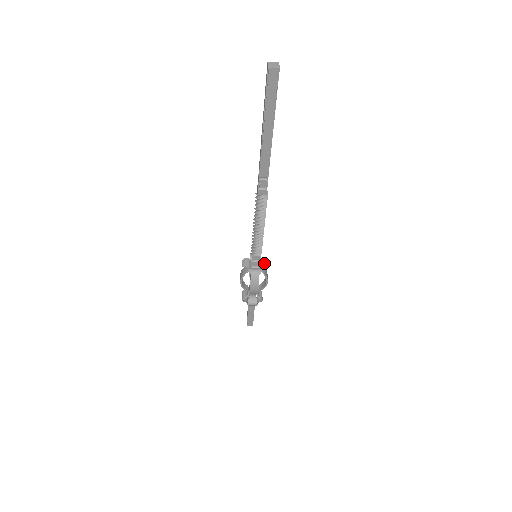
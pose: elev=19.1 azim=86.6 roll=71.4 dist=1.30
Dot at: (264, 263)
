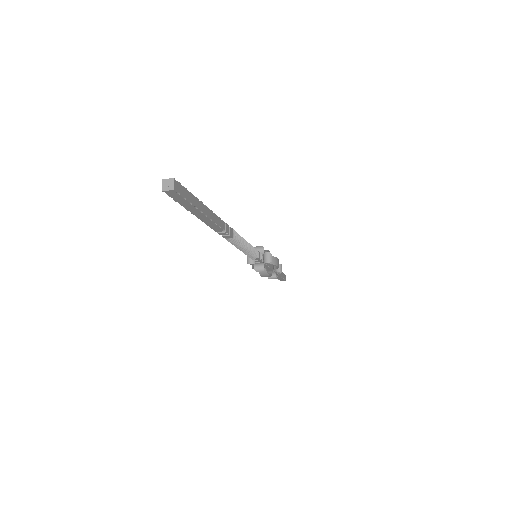
Dot at: (267, 258)
